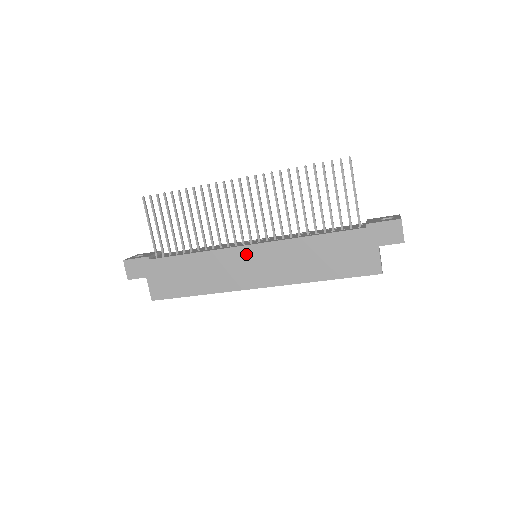
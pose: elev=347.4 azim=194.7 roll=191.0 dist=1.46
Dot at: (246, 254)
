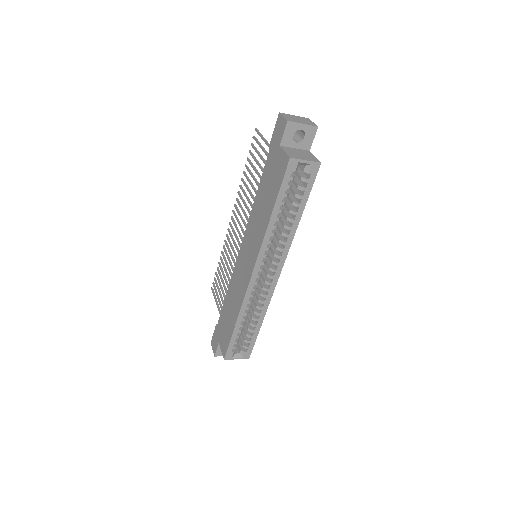
Dot at: (241, 257)
